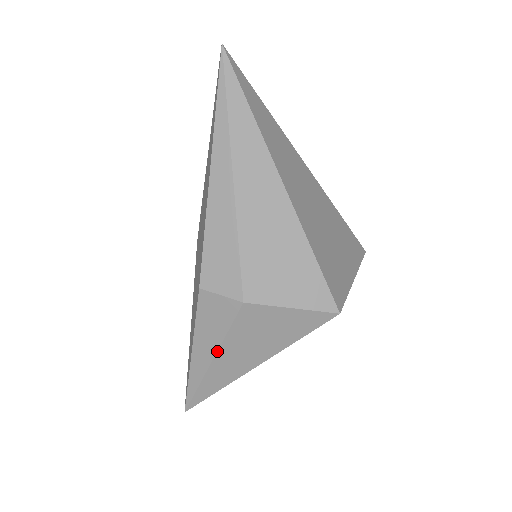
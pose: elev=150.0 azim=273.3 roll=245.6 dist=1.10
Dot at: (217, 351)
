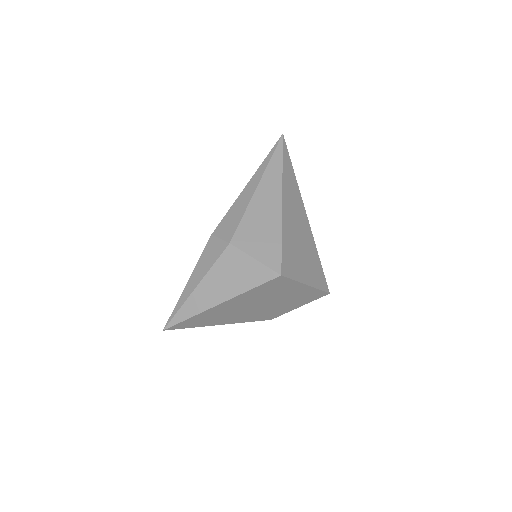
Dot at: (203, 278)
